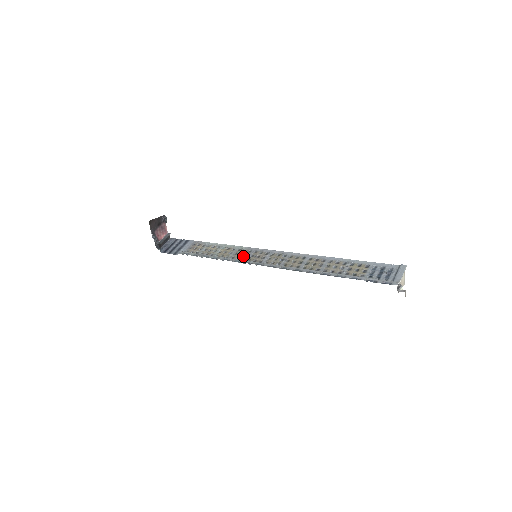
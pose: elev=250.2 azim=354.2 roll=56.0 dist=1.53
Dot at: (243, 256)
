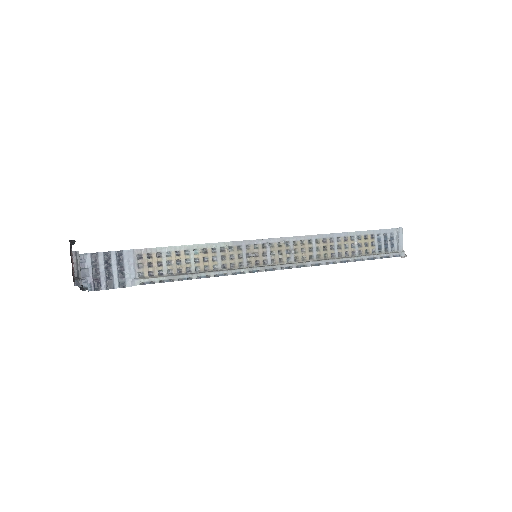
Dot at: (237, 260)
